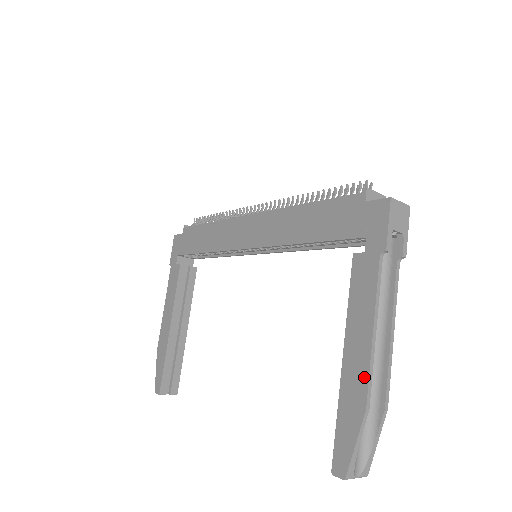
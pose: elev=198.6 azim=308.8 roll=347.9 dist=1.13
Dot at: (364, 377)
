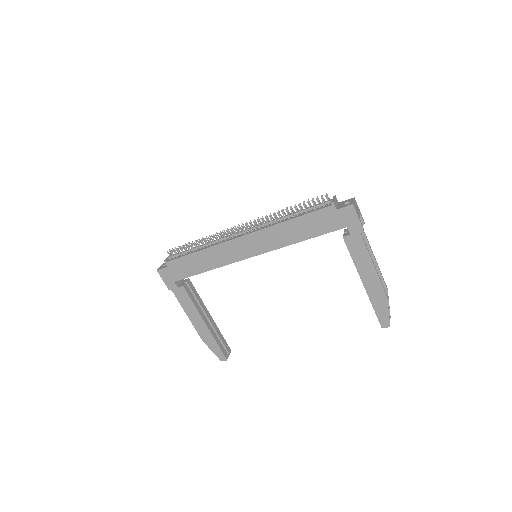
Dot at: (380, 286)
